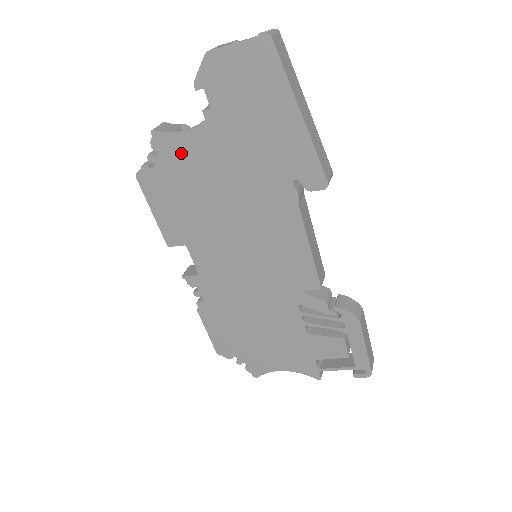
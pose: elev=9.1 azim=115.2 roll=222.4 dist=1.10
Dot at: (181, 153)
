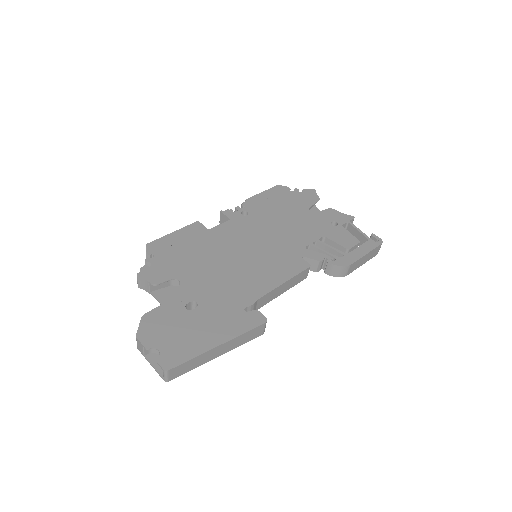
Dot at: (165, 287)
